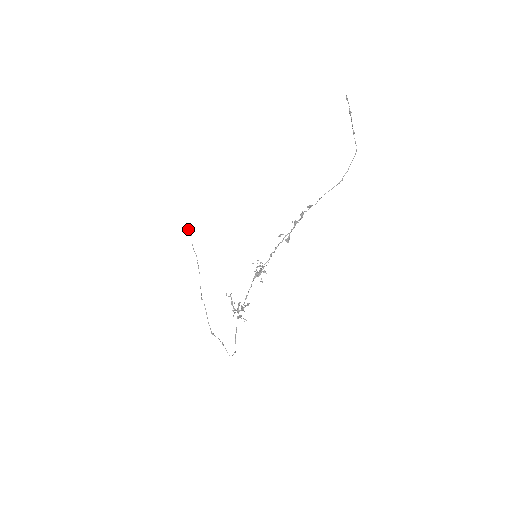
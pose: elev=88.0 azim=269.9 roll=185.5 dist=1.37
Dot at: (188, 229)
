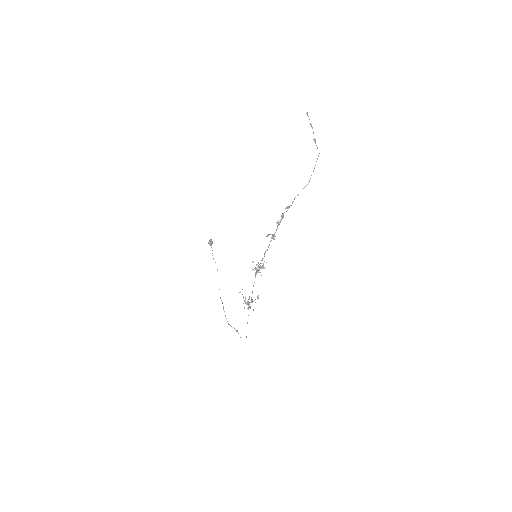
Dot at: (209, 244)
